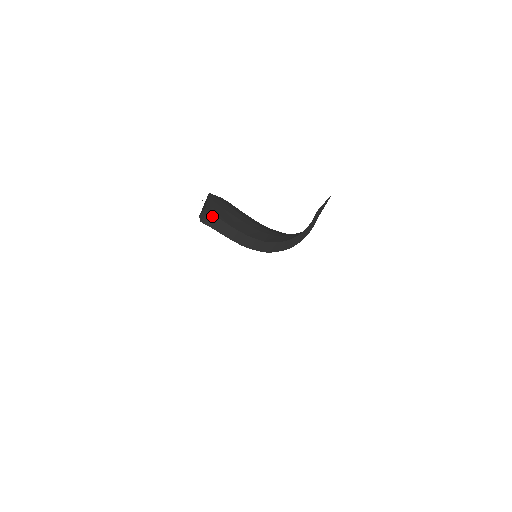
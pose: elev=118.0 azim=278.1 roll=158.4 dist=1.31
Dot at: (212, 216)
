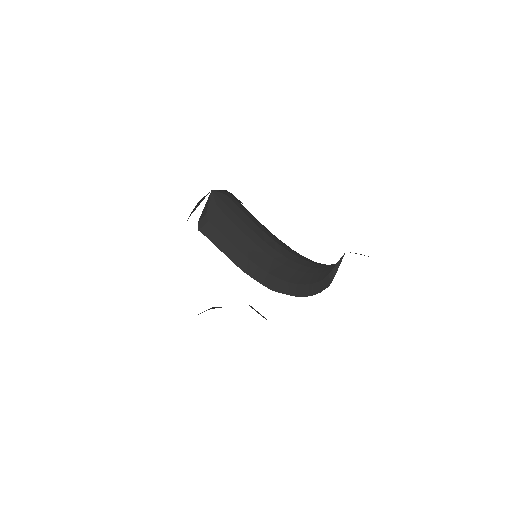
Dot at: (212, 227)
